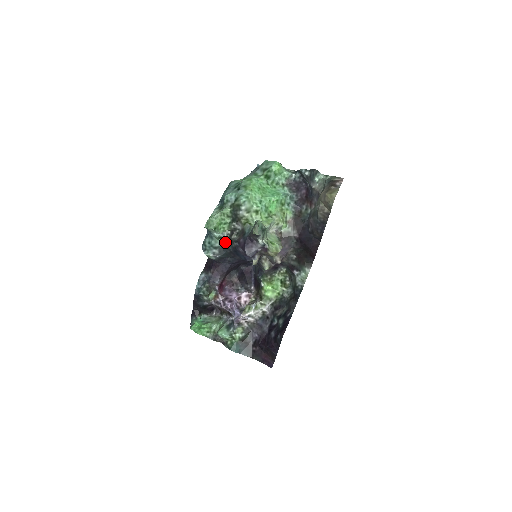
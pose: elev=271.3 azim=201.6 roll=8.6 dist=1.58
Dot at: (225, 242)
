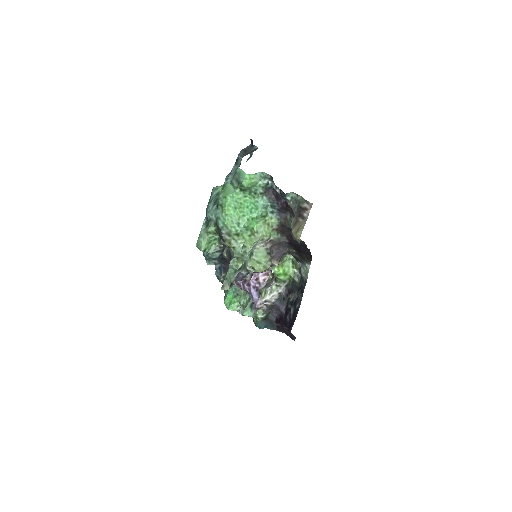
Dot at: (221, 253)
